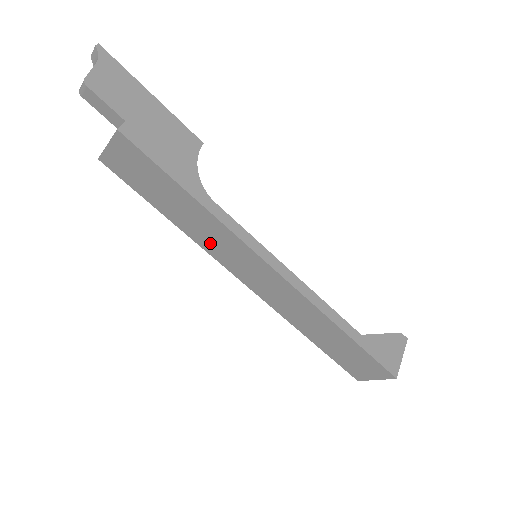
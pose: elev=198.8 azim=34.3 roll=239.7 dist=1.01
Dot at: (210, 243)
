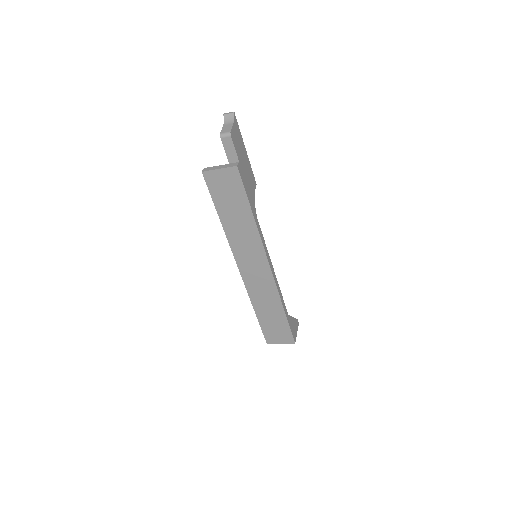
Dot at: (238, 241)
